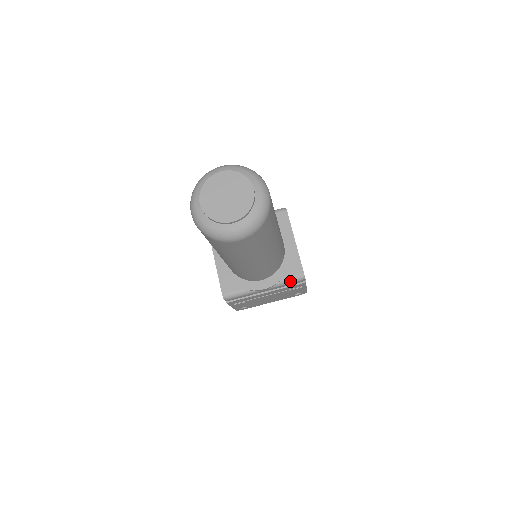
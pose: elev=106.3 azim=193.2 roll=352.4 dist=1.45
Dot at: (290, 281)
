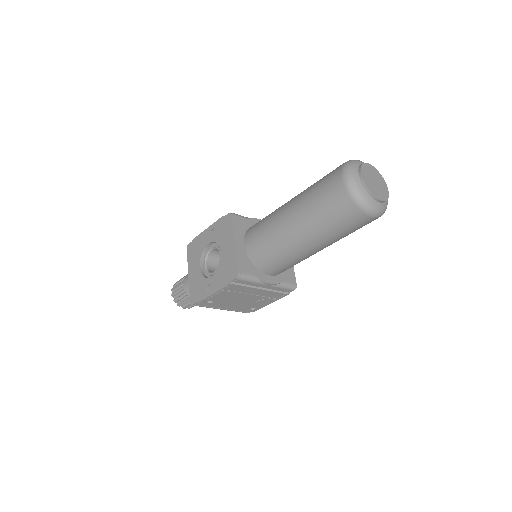
Dot at: (287, 286)
